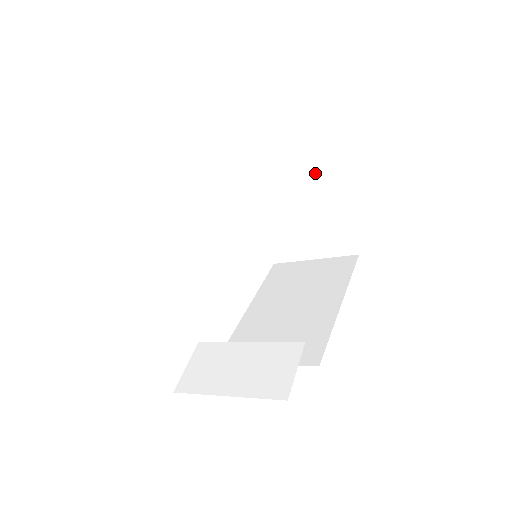
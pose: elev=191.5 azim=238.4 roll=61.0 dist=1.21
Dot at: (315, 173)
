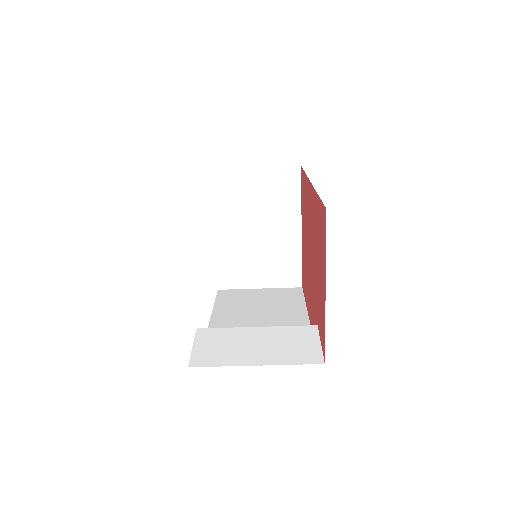
Dot at: (285, 208)
